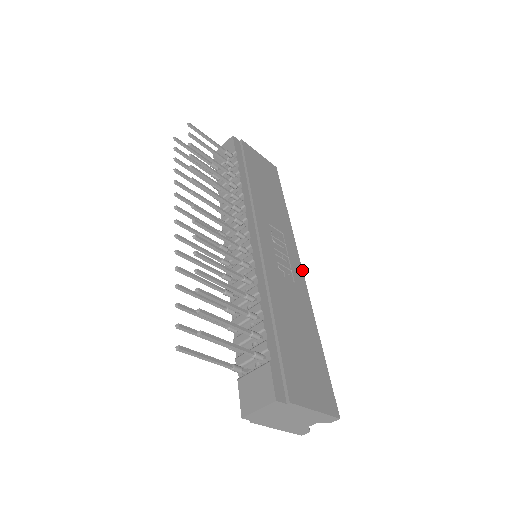
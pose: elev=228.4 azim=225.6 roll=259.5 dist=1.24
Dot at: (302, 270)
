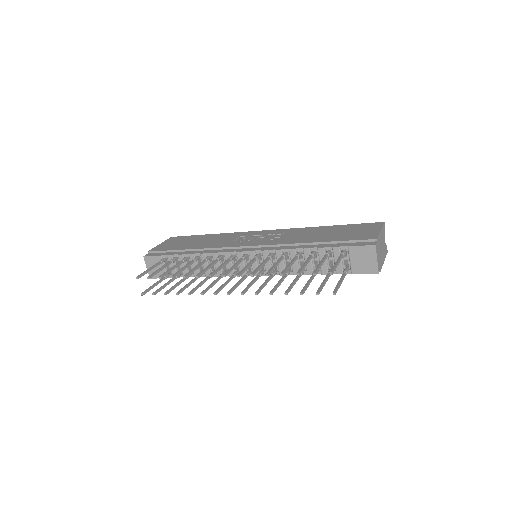
Dot at: (271, 230)
